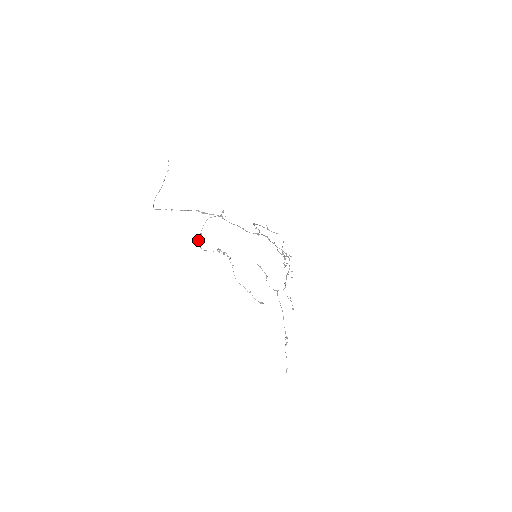
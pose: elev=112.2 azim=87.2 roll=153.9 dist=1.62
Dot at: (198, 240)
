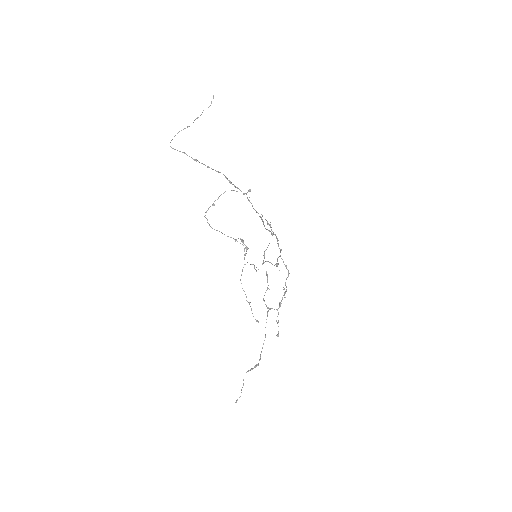
Dot at: occluded
